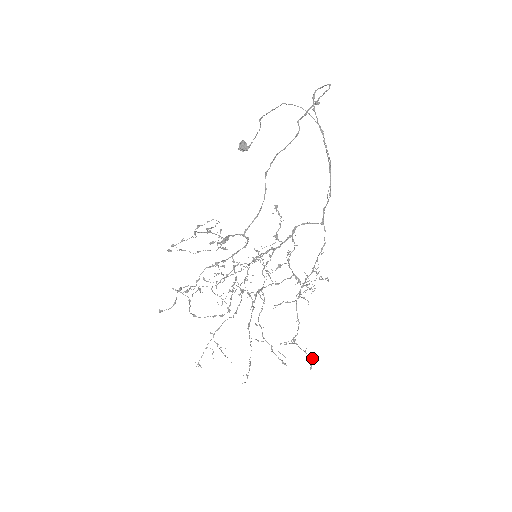
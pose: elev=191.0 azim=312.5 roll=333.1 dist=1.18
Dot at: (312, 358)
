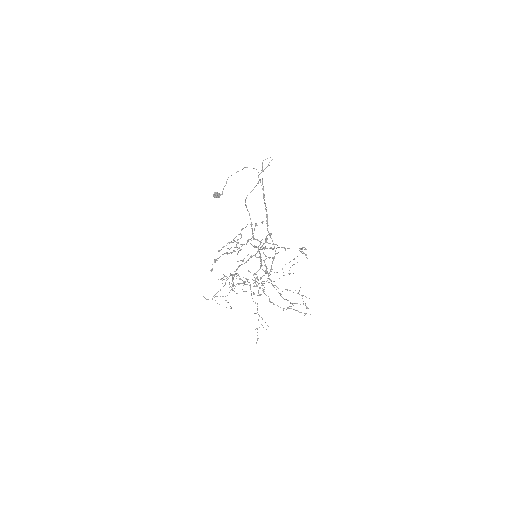
Dot at: occluded
